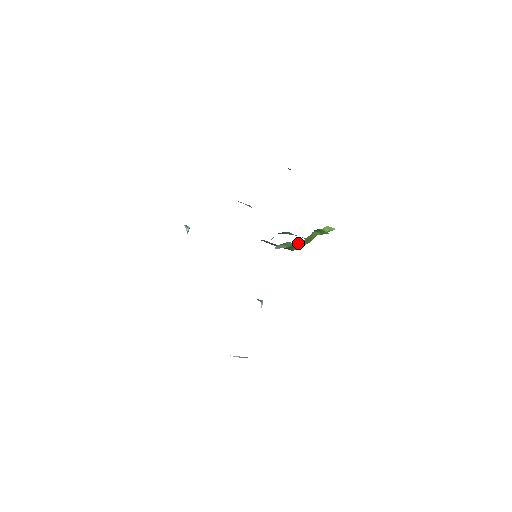
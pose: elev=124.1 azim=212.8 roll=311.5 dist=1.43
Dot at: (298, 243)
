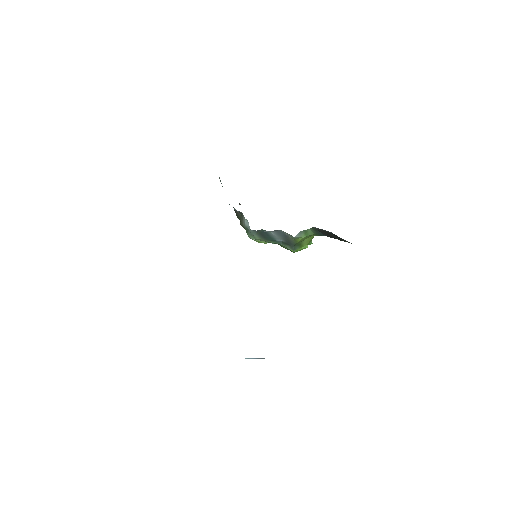
Dot at: (306, 239)
